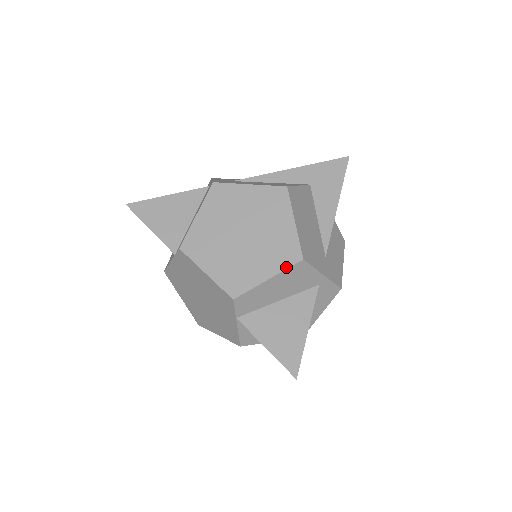
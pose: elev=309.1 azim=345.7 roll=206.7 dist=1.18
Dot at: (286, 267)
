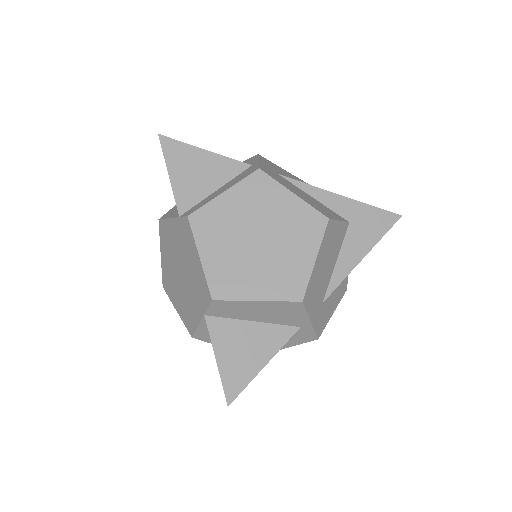
Dot at: (282, 299)
